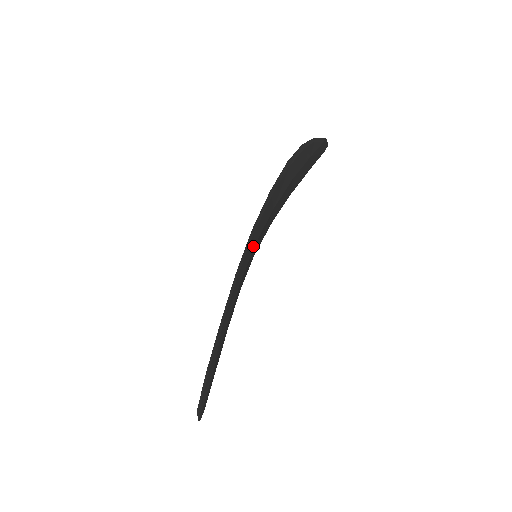
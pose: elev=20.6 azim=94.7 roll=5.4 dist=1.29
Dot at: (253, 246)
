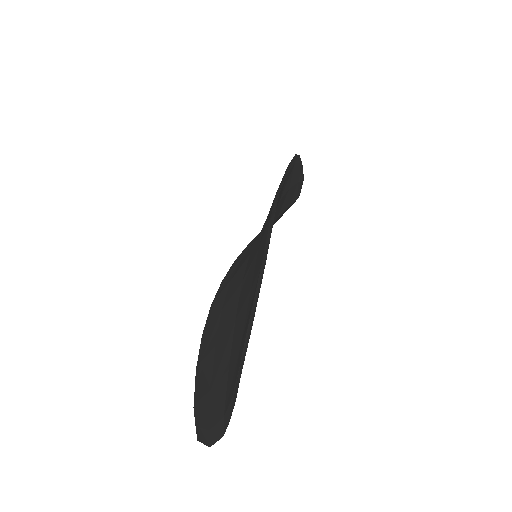
Dot at: occluded
